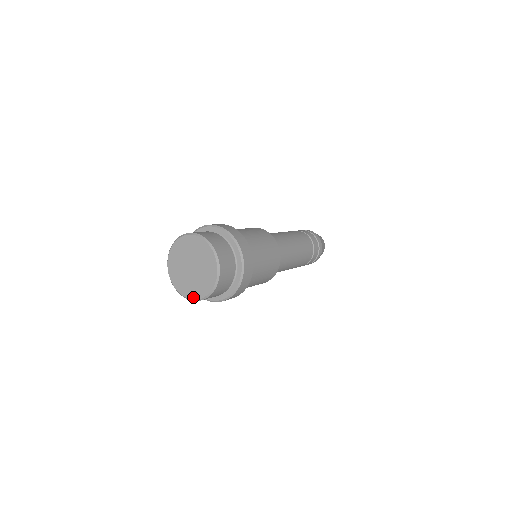
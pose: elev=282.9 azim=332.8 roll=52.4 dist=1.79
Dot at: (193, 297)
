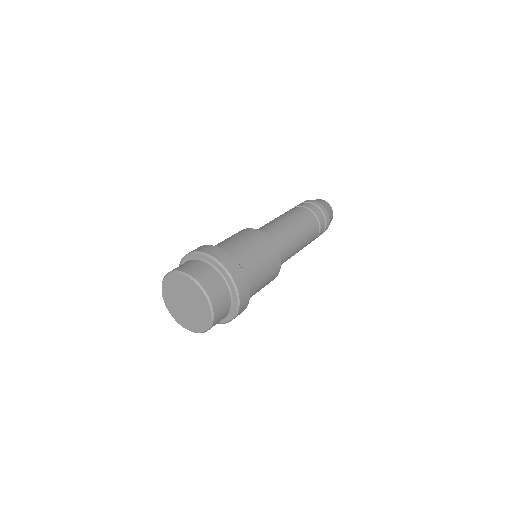
Dot at: (171, 313)
